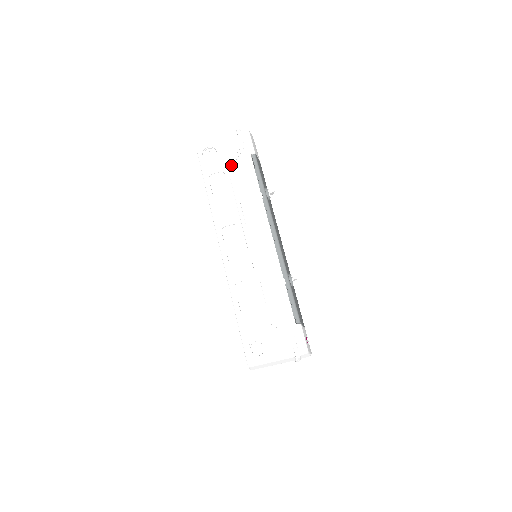
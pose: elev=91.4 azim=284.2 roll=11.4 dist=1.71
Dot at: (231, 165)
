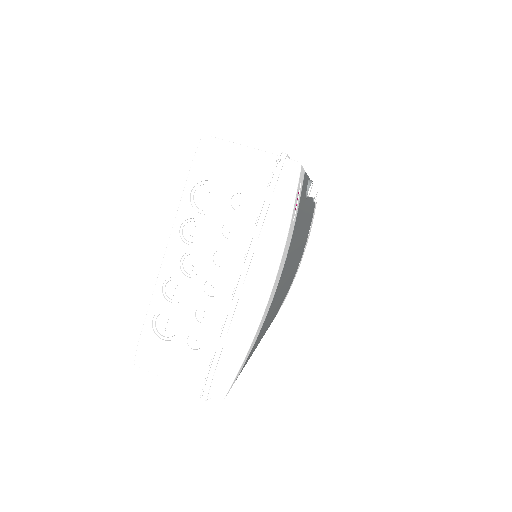
Dot at: occluded
